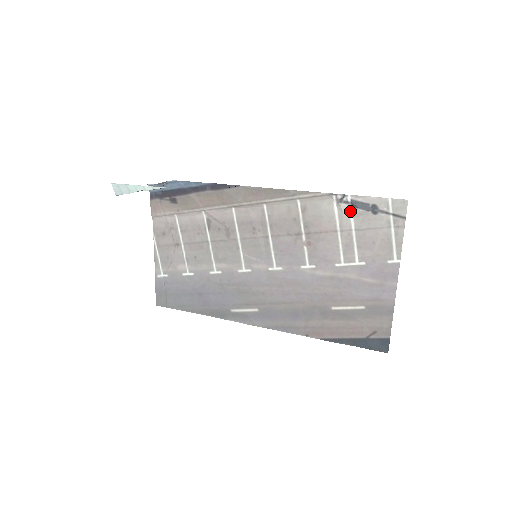
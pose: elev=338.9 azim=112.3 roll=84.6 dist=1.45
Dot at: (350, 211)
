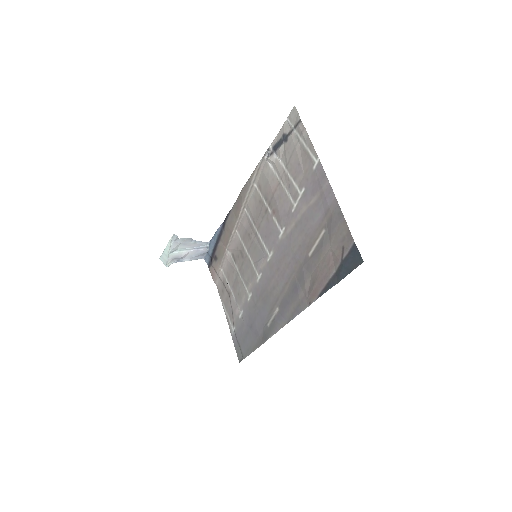
Dot at: (277, 157)
